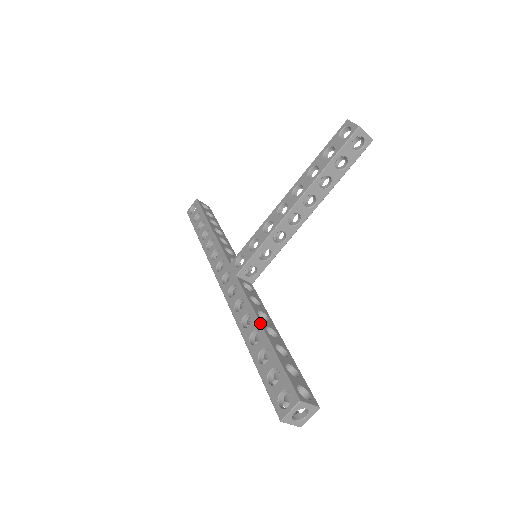
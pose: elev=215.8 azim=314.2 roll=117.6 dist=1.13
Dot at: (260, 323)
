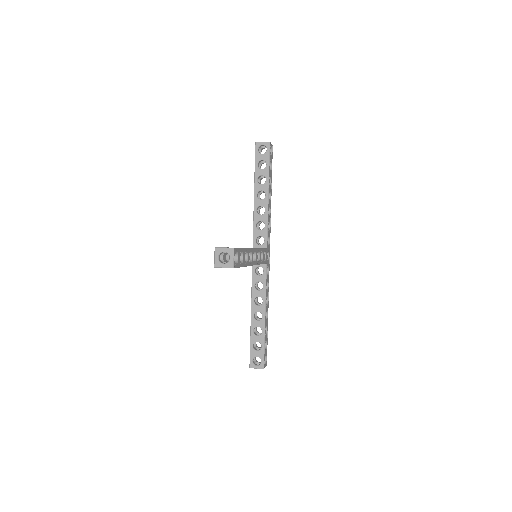
Dot at: (251, 311)
